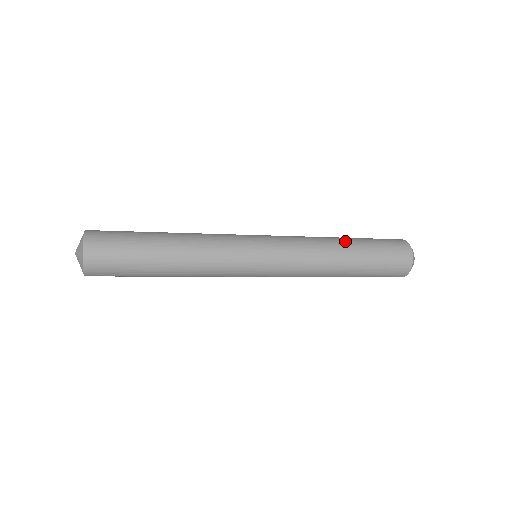
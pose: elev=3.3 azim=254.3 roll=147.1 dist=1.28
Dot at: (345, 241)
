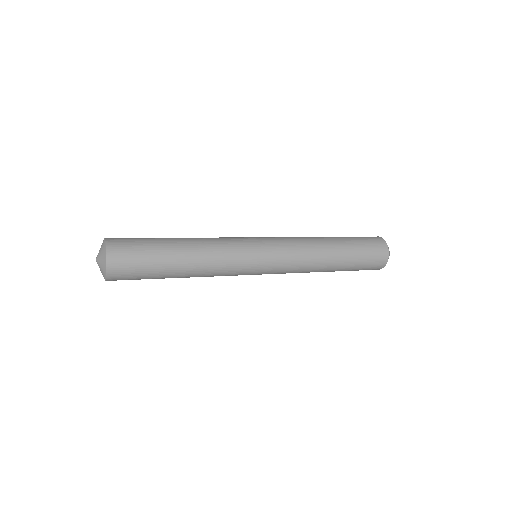
Dot at: (336, 249)
